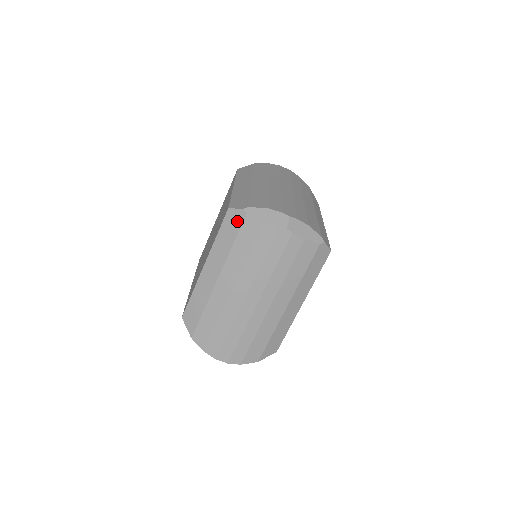
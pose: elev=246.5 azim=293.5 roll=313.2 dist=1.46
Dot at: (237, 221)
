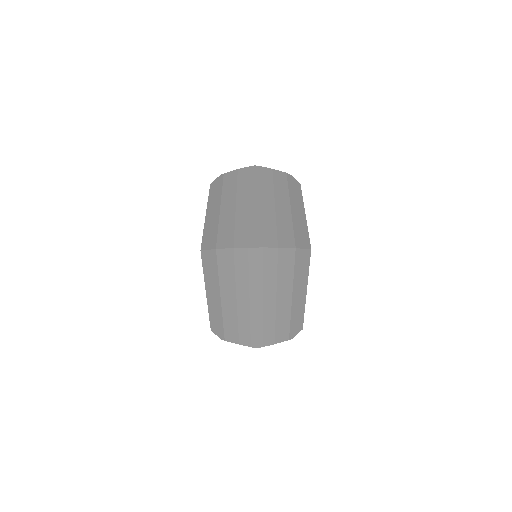
Dot at: (219, 181)
